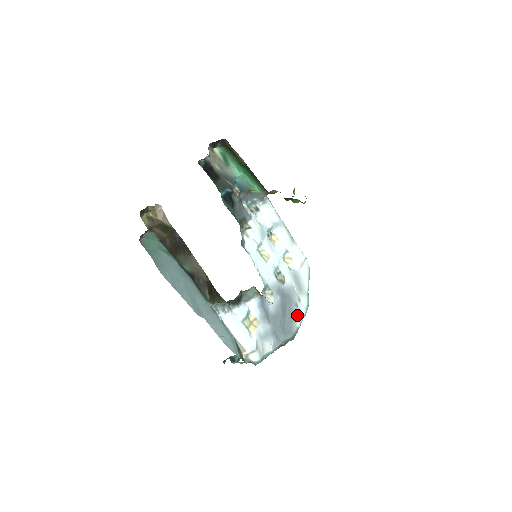
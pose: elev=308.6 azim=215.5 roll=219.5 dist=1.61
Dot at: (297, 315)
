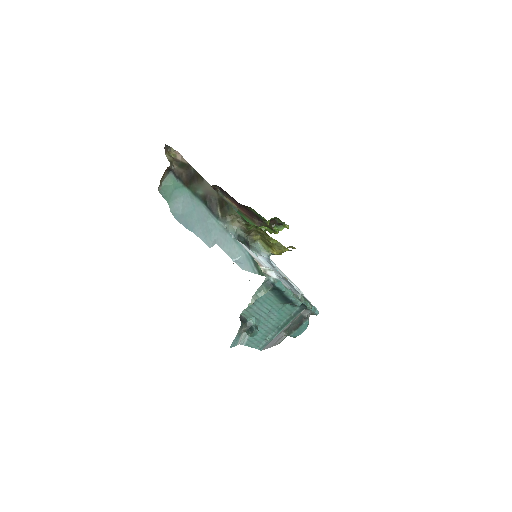
Dot at: occluded
